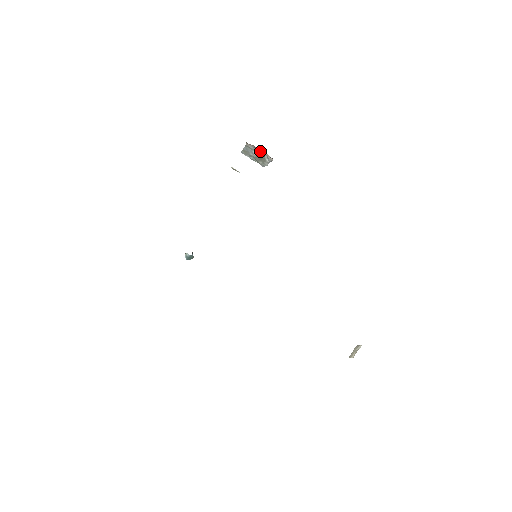
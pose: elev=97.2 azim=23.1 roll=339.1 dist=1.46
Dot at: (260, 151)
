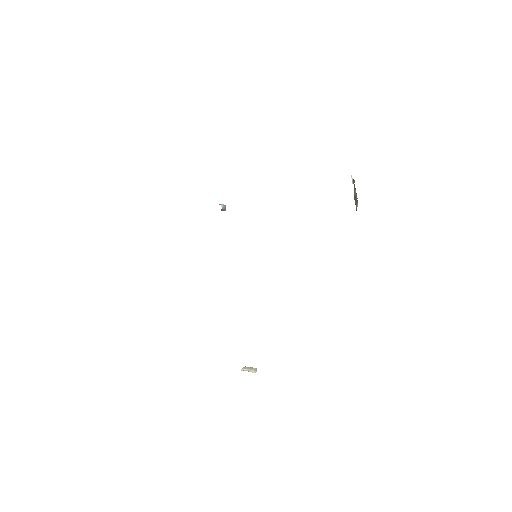
Dot at: occluded
